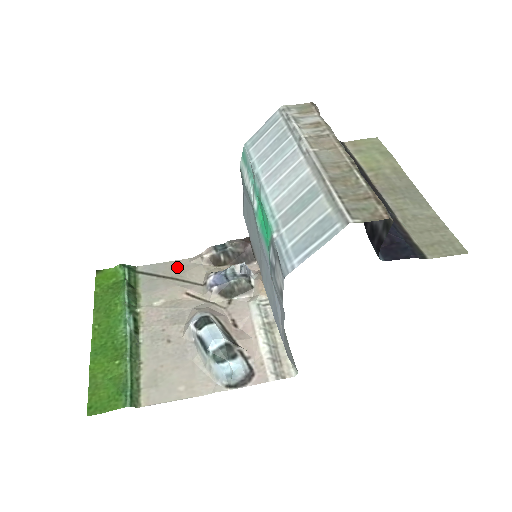
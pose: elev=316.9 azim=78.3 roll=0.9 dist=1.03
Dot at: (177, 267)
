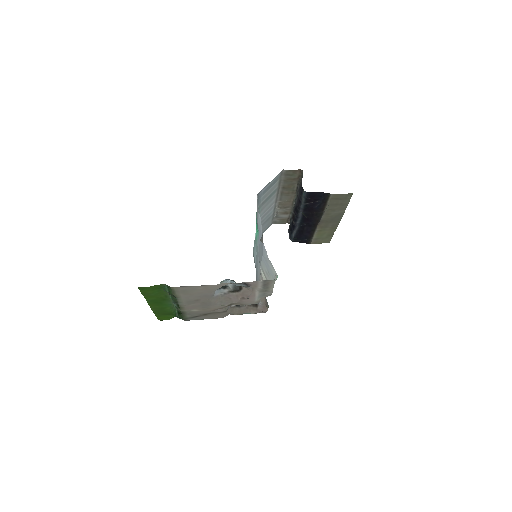
Dot at: (211, 317)
